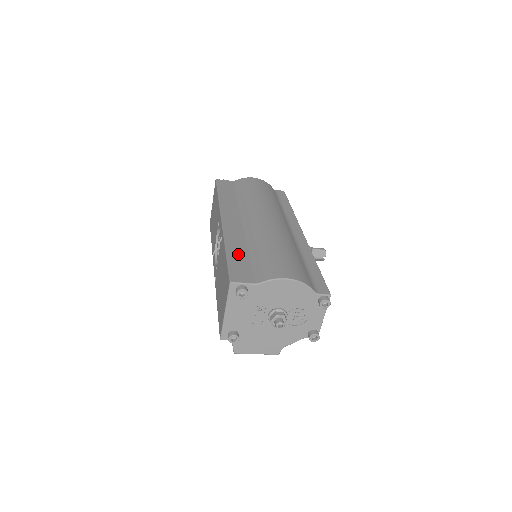
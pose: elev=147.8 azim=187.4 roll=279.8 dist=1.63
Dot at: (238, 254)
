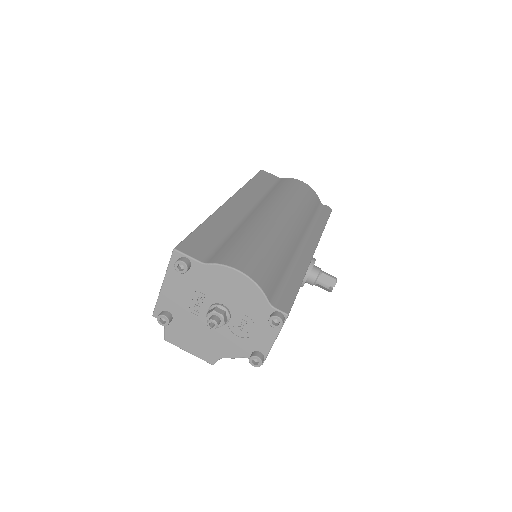
Dot at: (212, 231)
